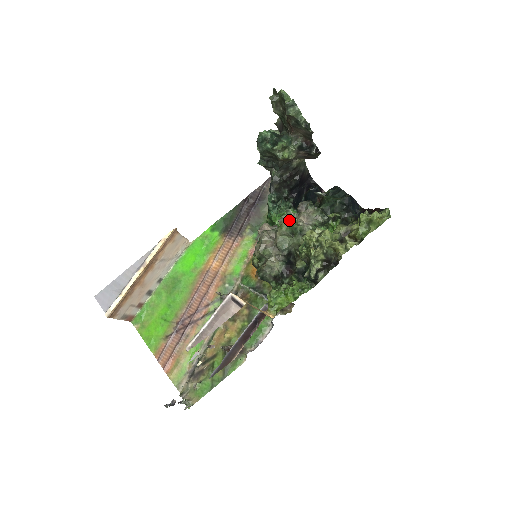
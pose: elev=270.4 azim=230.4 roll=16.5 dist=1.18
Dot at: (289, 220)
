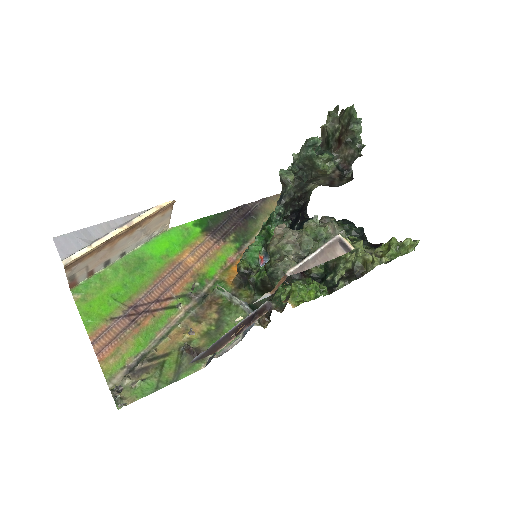
Dot at: (316, 225)
